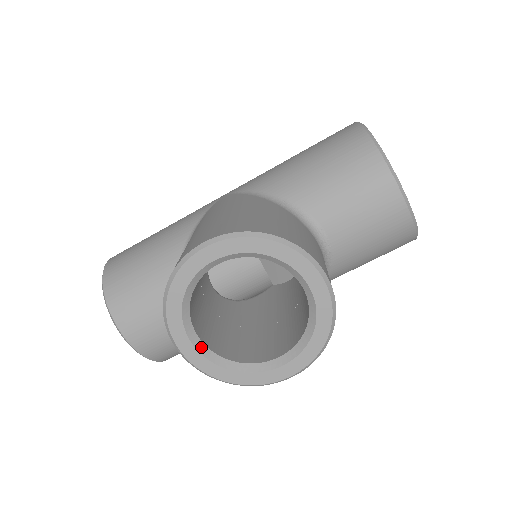
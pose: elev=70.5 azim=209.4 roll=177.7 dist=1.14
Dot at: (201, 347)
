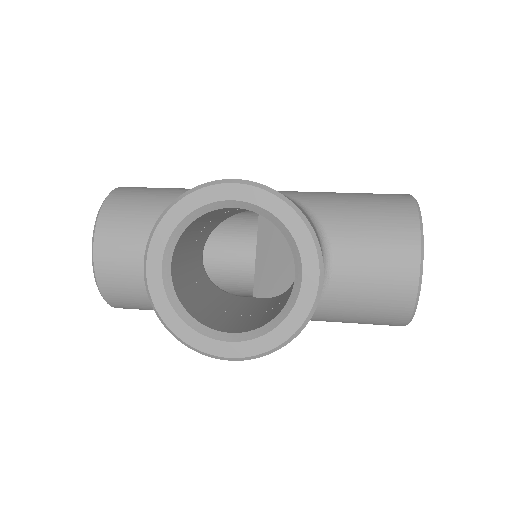
Dot at: (167, 278)
